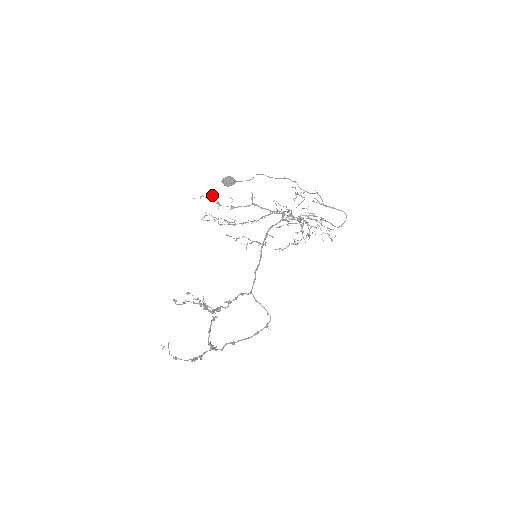
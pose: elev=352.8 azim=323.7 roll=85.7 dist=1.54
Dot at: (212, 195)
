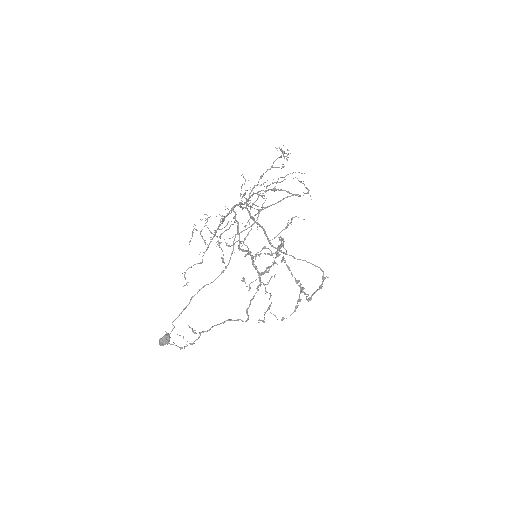
Dot at: occluded
